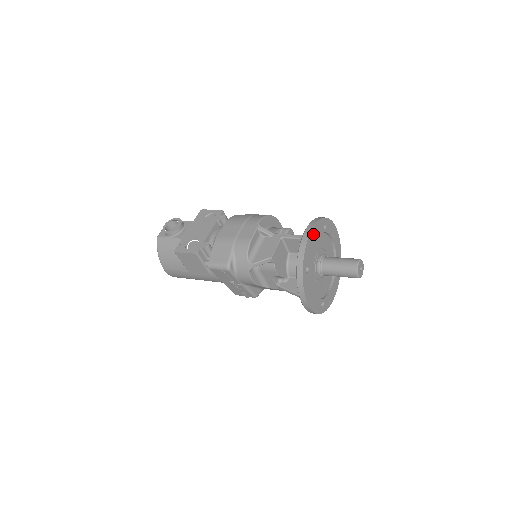
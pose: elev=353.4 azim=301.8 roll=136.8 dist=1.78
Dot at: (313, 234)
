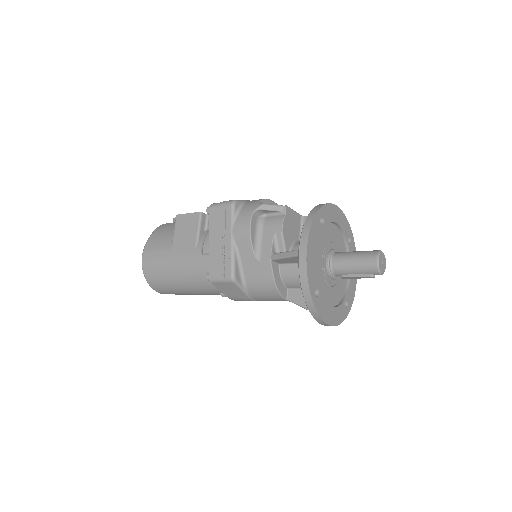
Dot at: (339, 215)
